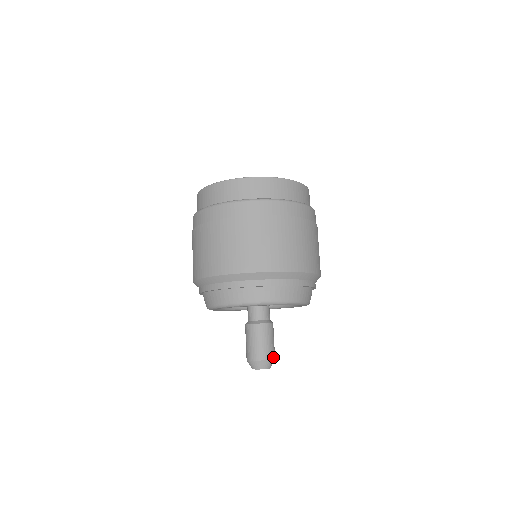
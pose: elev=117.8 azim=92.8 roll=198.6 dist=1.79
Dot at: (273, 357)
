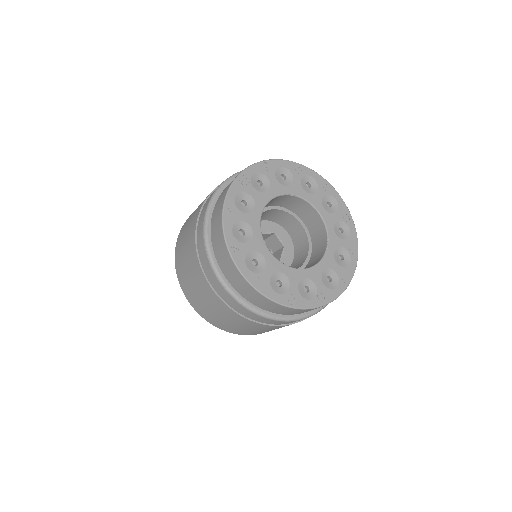
Dot at: occluded
